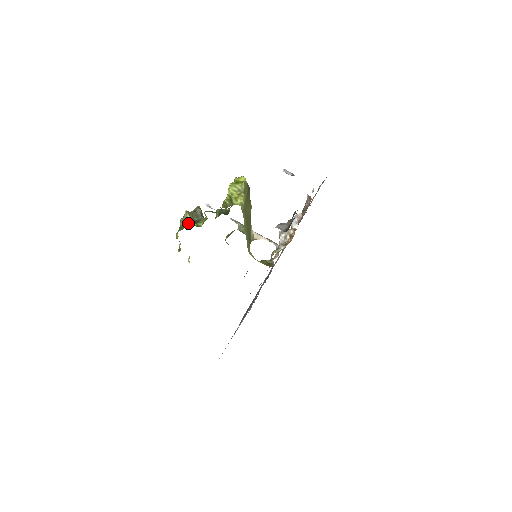
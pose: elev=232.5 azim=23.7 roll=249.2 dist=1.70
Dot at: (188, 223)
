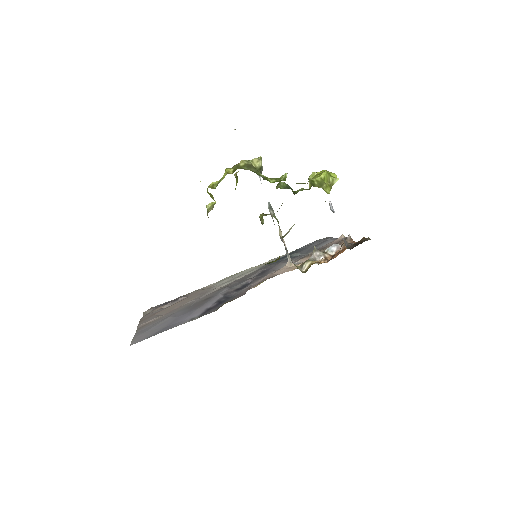
Dot at: (255, 169)
